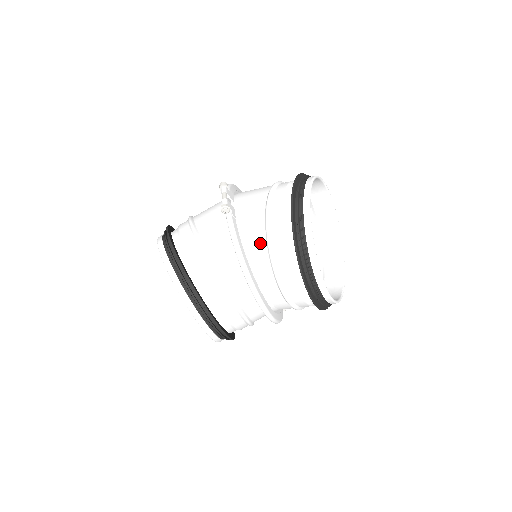
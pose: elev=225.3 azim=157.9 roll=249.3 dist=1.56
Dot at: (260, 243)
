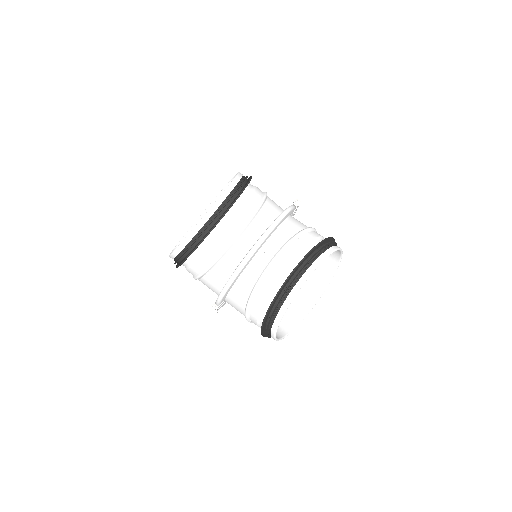
Dot at: (298, 227)
